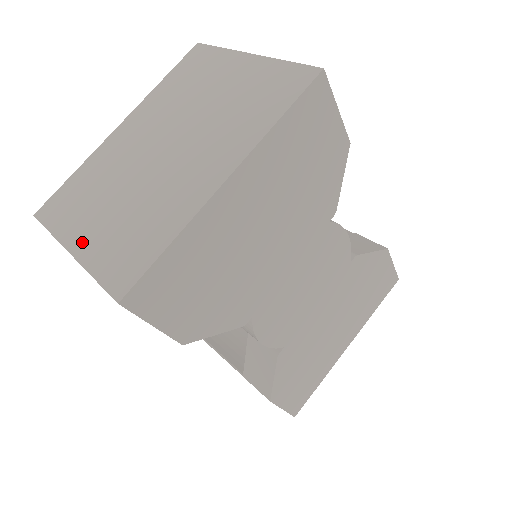
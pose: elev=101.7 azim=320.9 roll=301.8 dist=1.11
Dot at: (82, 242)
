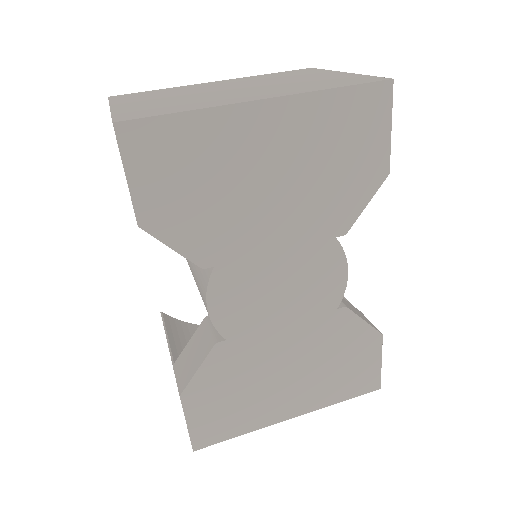
Dot at: (125, 105)
